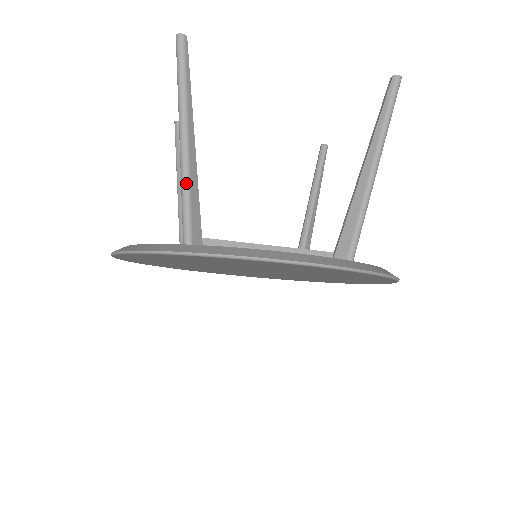
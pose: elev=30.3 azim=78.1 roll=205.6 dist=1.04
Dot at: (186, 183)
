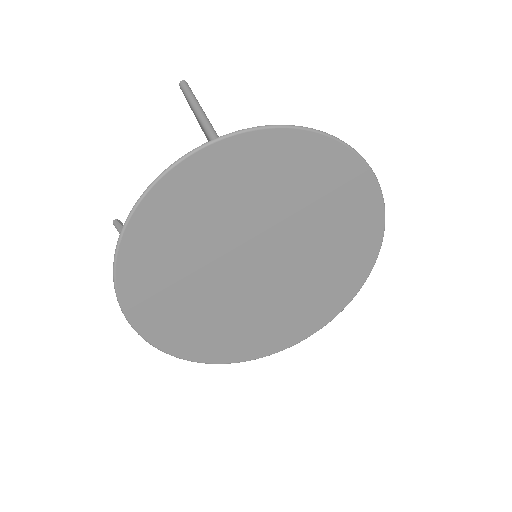
Dot at: occluded
